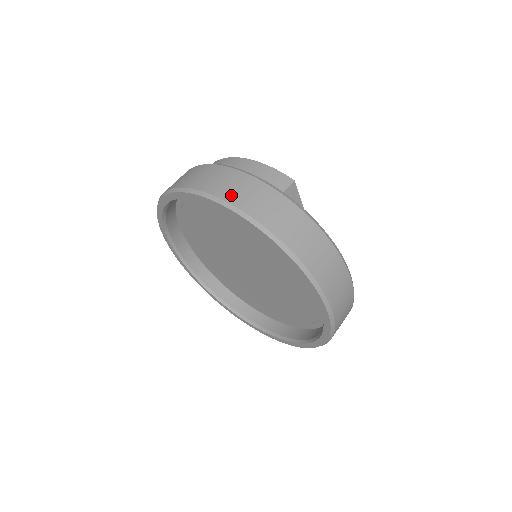
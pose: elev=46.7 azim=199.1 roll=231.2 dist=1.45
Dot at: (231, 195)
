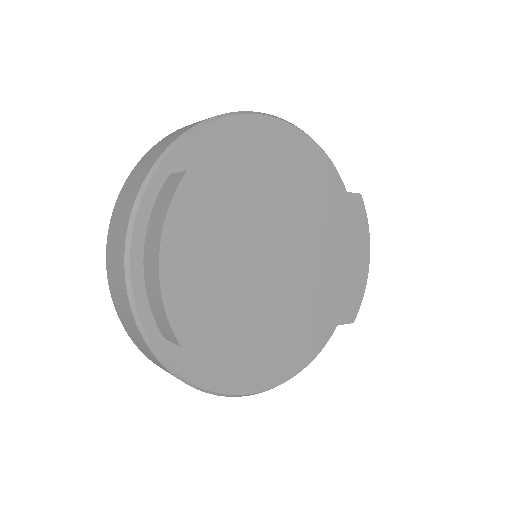
Dot at: (116, 304)
